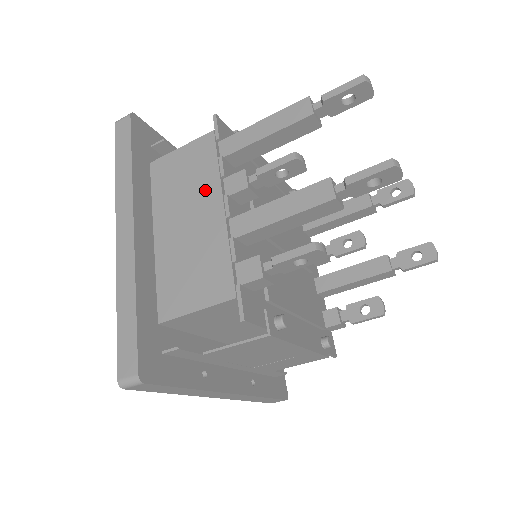
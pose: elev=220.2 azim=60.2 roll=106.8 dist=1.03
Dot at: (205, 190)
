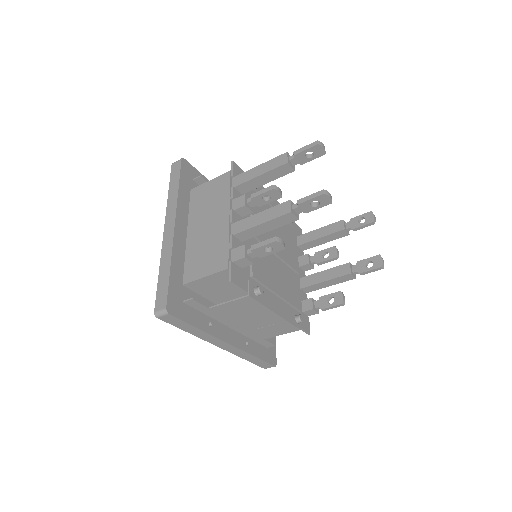
Dot at: (220, 206)
